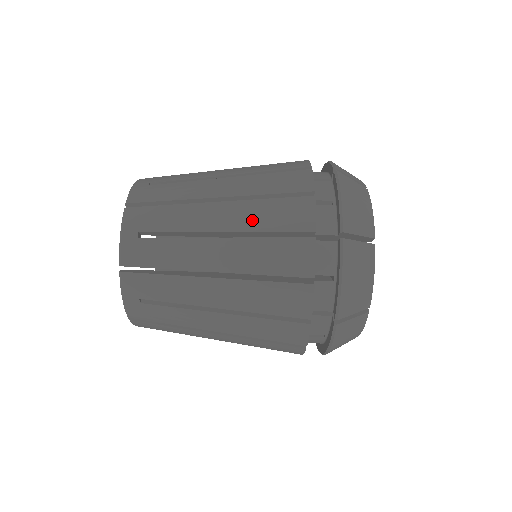
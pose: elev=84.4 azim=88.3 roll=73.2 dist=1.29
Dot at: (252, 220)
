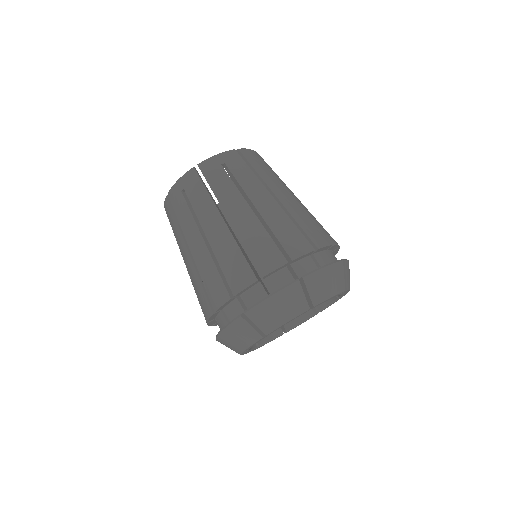
Dot at: (274, 221)
